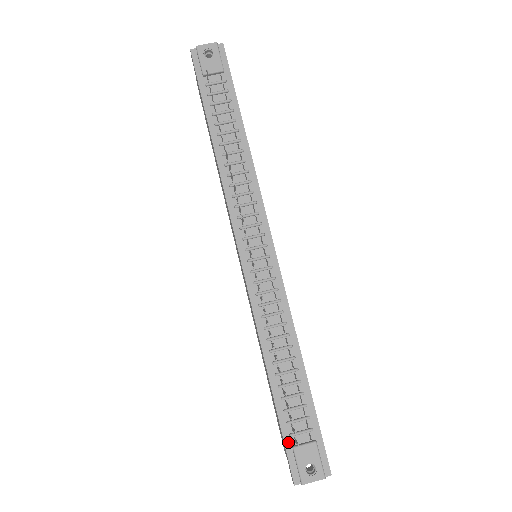
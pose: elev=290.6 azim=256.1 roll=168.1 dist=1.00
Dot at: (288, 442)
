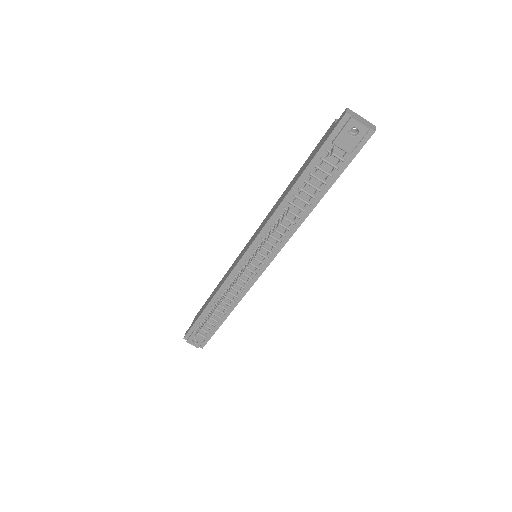
Dot at: (194, 327)
